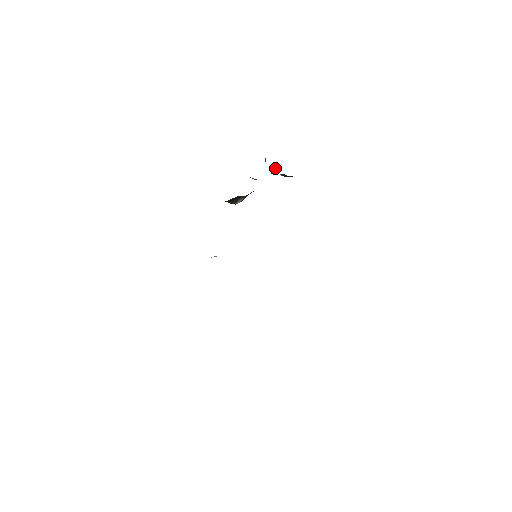
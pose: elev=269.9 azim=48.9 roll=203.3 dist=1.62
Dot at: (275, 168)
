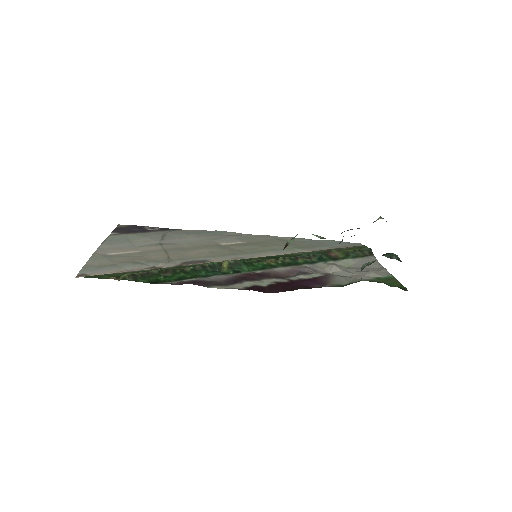
Dot at: occluded
